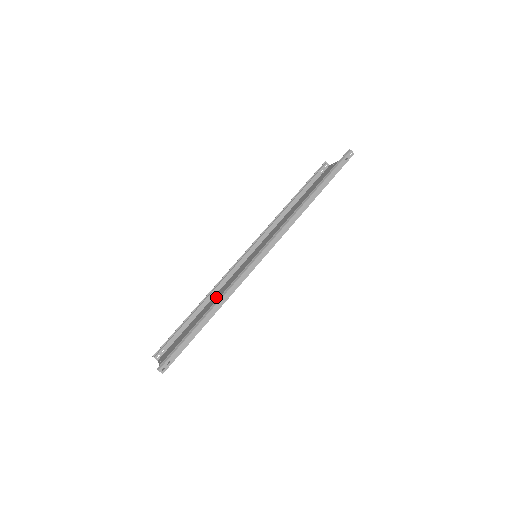
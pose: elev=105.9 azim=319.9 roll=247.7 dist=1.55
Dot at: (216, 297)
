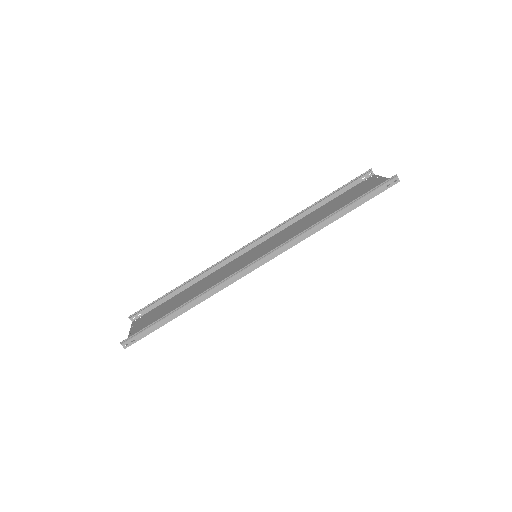
Dot at: (204, 282)
